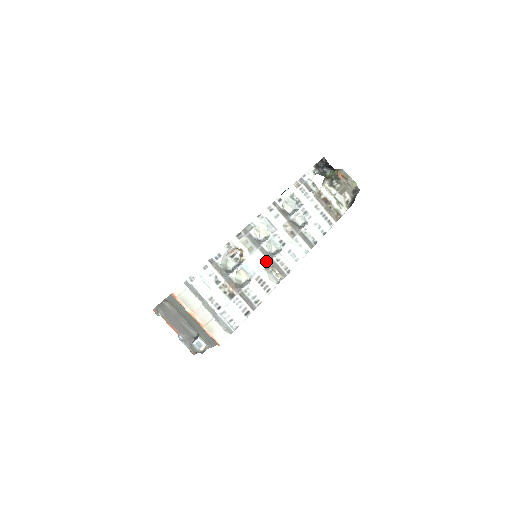
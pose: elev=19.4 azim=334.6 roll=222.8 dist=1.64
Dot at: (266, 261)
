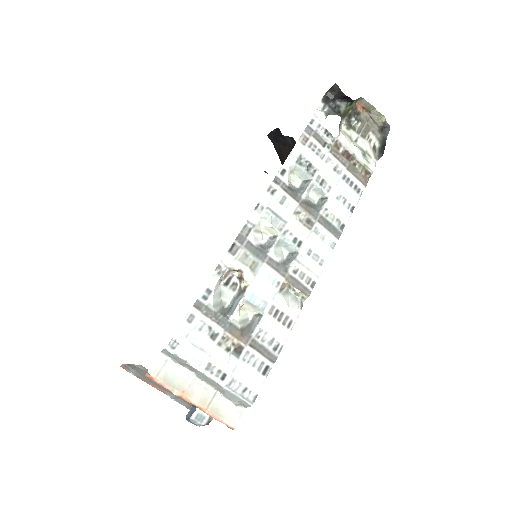
Dot at: (279, 278)
